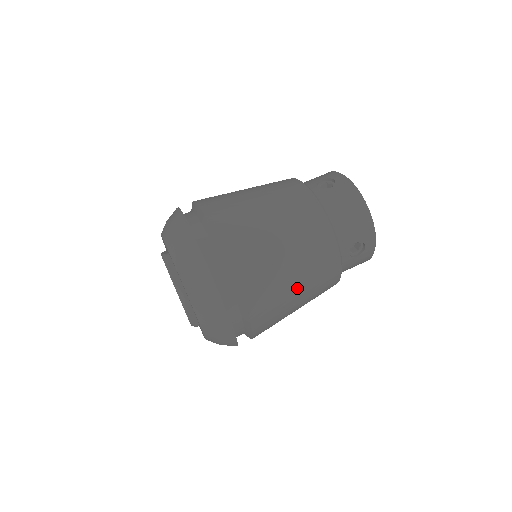
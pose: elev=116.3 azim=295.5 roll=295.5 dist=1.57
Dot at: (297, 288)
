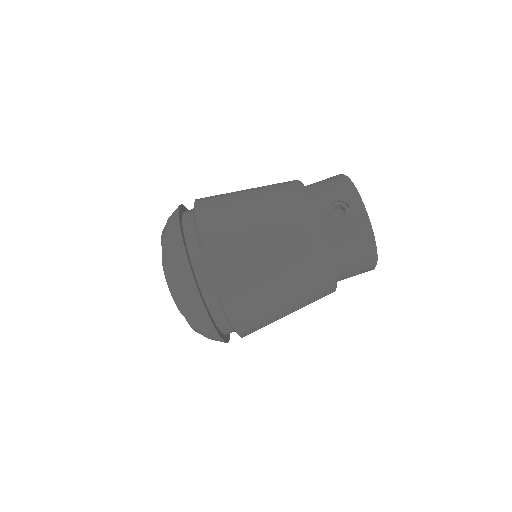
Dot at: (289, 313)
